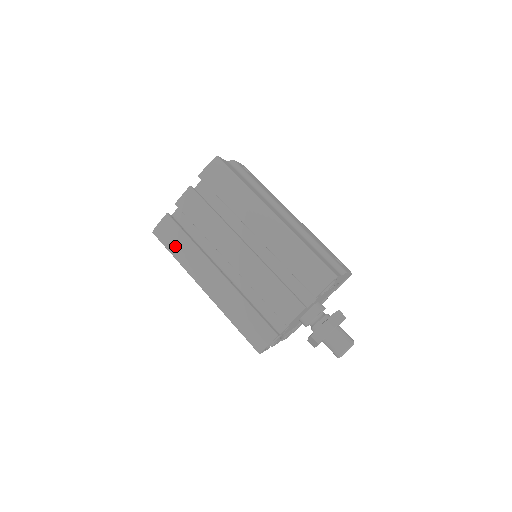
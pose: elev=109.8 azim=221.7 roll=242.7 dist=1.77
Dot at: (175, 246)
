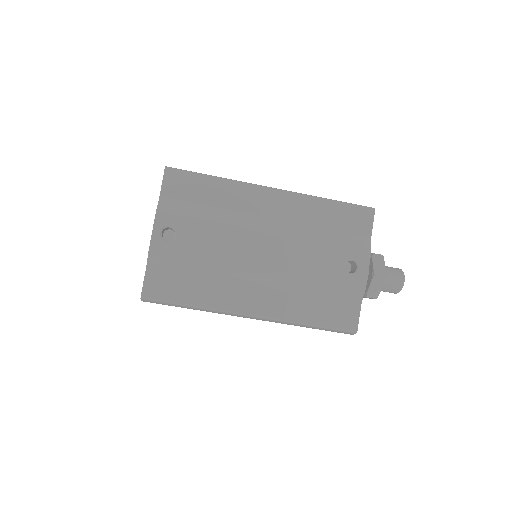
Dot at: occluded
